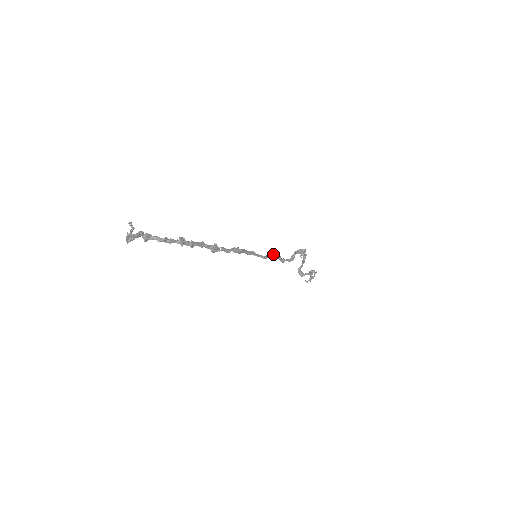
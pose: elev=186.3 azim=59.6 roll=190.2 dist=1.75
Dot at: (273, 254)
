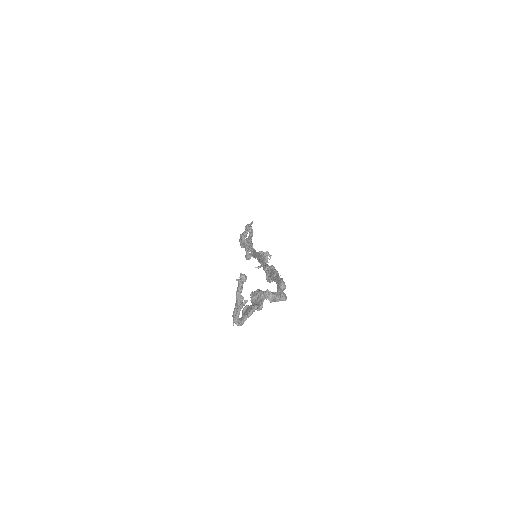
Dot at: (252, 243)
